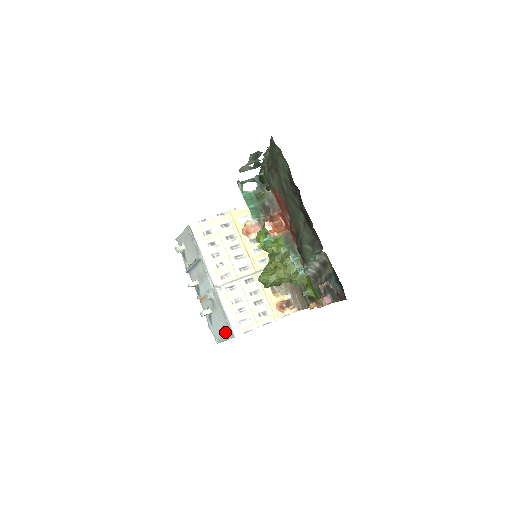
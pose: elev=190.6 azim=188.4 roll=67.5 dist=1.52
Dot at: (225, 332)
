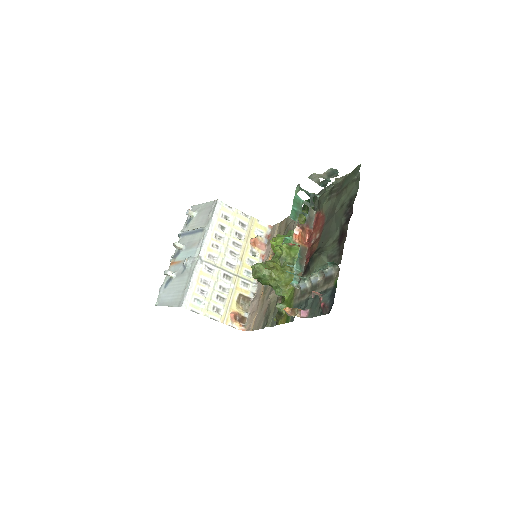
Dot at: (175, 298)
